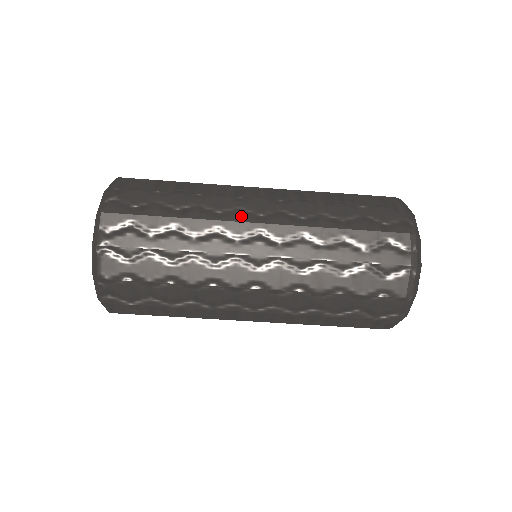
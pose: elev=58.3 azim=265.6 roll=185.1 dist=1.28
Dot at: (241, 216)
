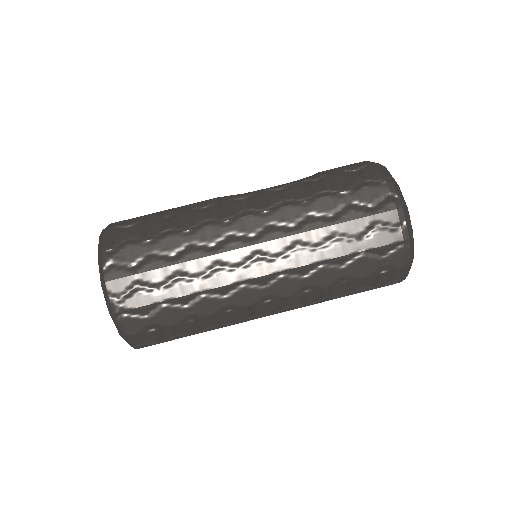
Dot at: (234, 243)
